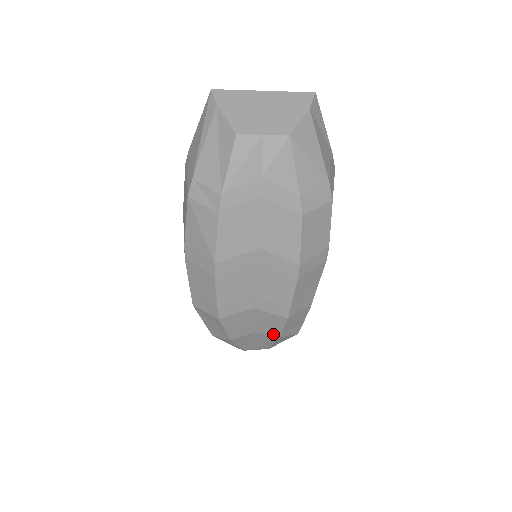
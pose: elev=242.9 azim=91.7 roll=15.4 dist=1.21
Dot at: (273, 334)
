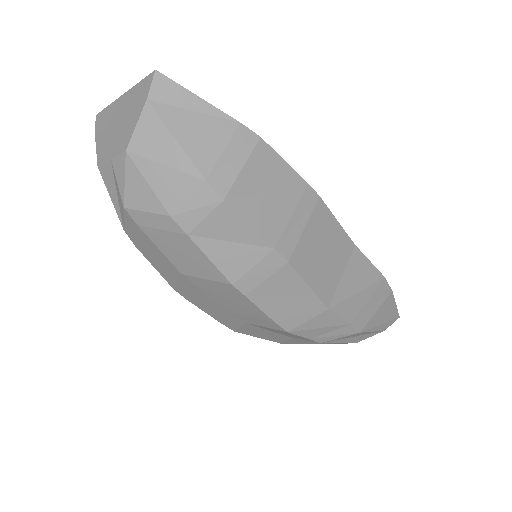
Dot at: (309, 340)
